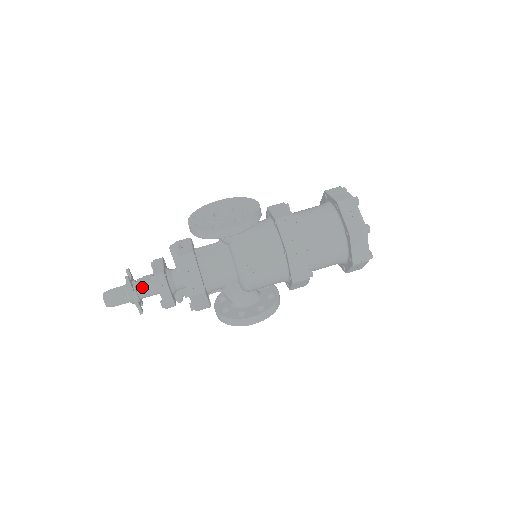
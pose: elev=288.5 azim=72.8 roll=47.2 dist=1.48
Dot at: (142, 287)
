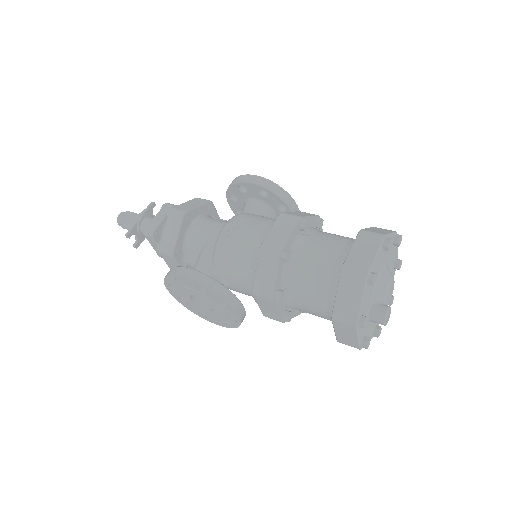
Dot at: (152, 218)
